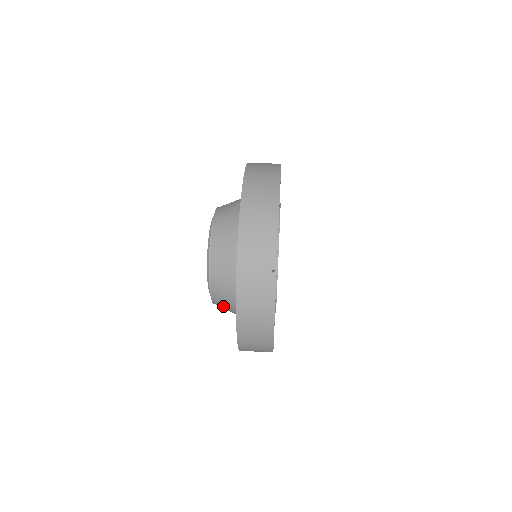
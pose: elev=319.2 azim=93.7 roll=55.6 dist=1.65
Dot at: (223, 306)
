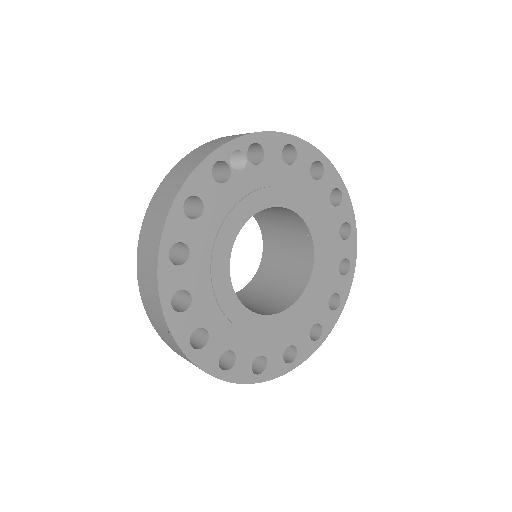
Dot at: occluded
